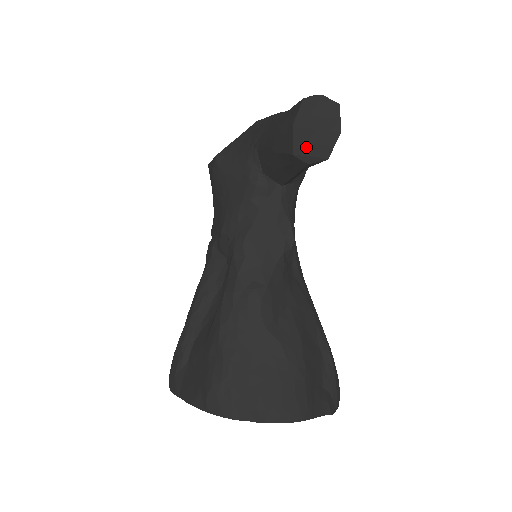
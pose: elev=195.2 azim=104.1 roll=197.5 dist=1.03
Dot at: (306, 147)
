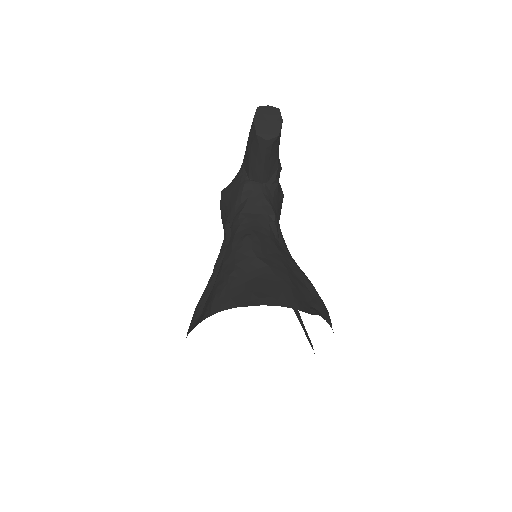
Dot at: (263, 130)
